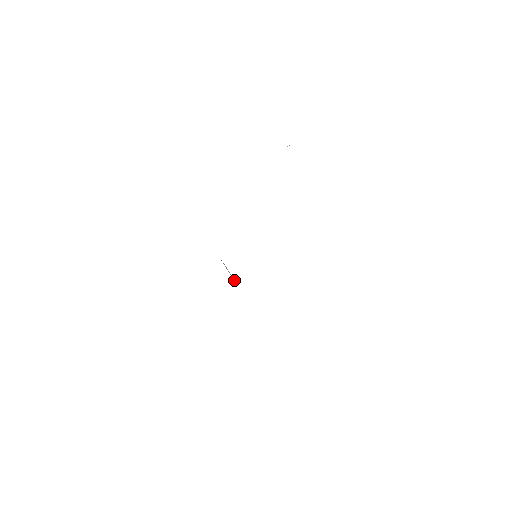
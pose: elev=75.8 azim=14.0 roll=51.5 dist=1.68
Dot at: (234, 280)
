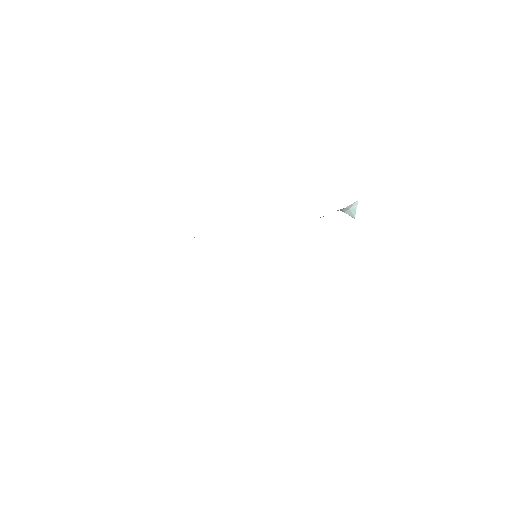
Dot at: occluded
